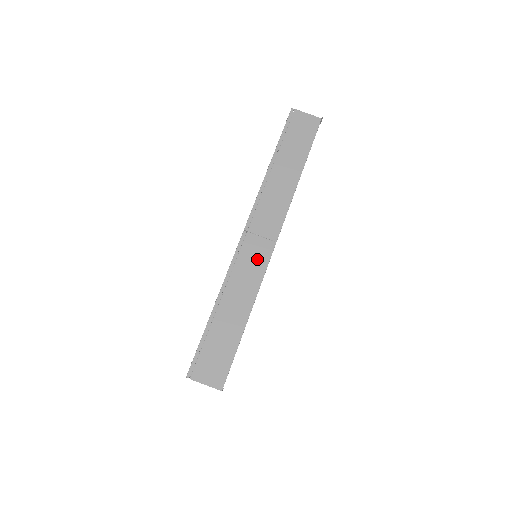
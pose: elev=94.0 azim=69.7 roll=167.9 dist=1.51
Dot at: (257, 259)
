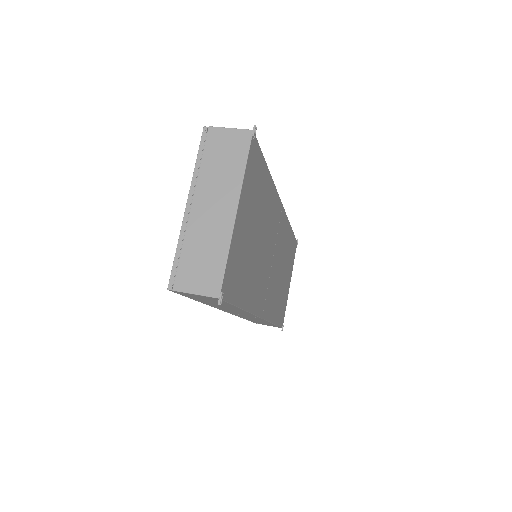
Dot at: occluded
